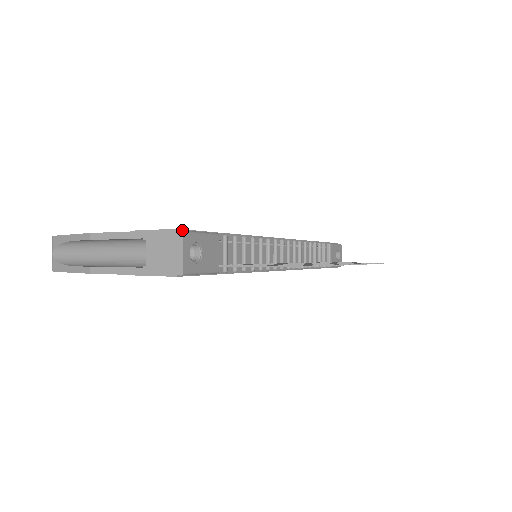
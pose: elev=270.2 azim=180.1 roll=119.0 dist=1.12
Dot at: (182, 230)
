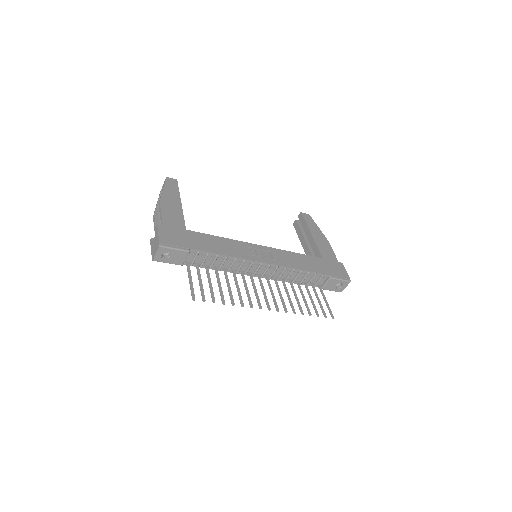
Dot at: (160, 245)
